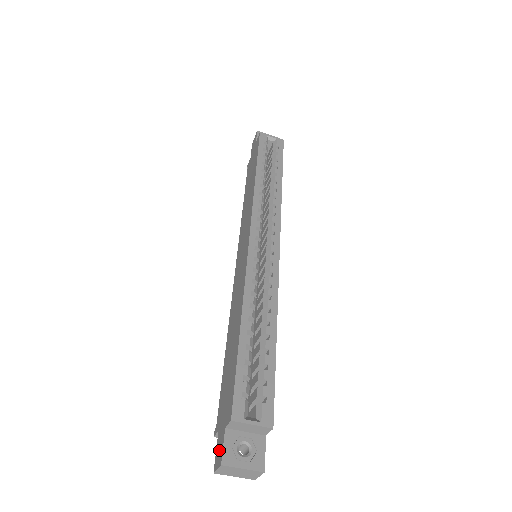
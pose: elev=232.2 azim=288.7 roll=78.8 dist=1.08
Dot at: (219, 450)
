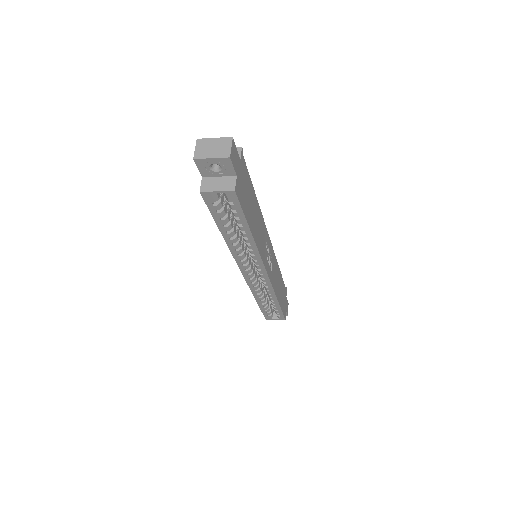
Dot at: occluded
